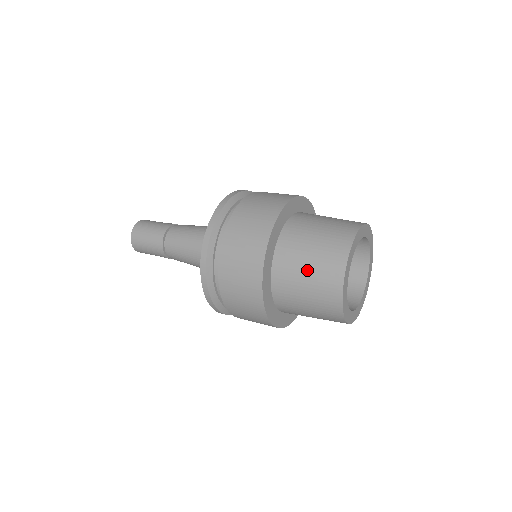
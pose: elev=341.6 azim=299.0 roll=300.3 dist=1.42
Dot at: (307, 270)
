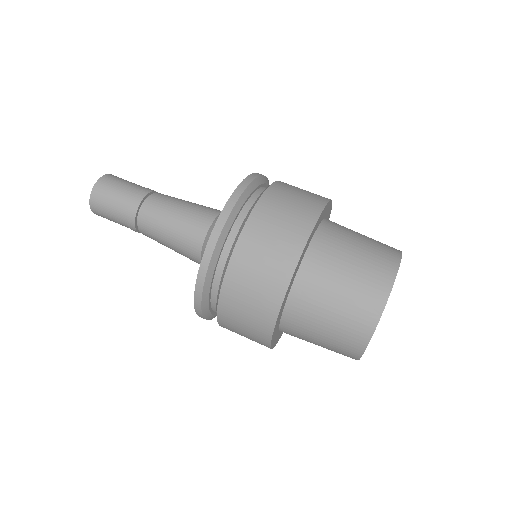
Dot at: (331, 314)
